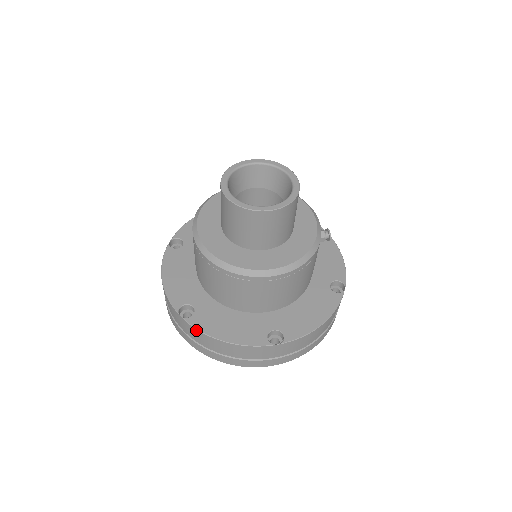
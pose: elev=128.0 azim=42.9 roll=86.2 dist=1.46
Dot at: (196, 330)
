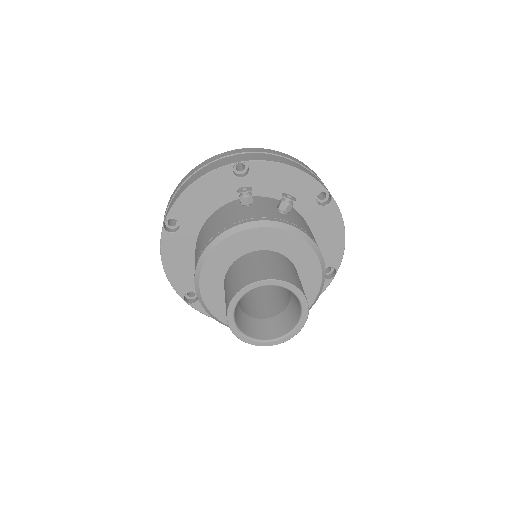
Dot at: occluded
